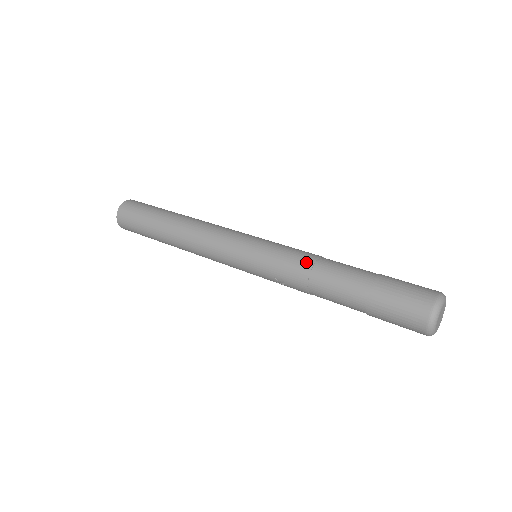
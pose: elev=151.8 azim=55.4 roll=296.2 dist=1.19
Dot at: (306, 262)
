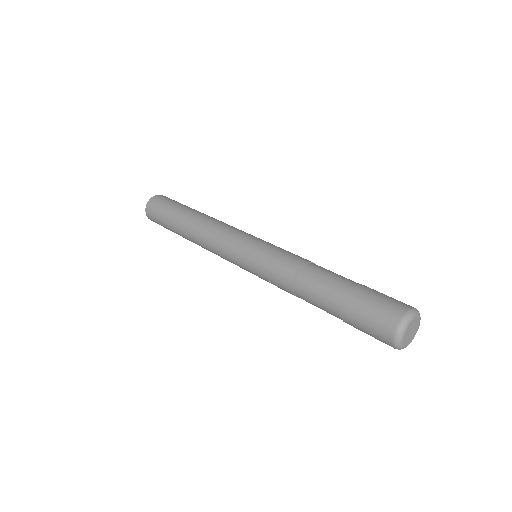
Dot at: (292, 269)
